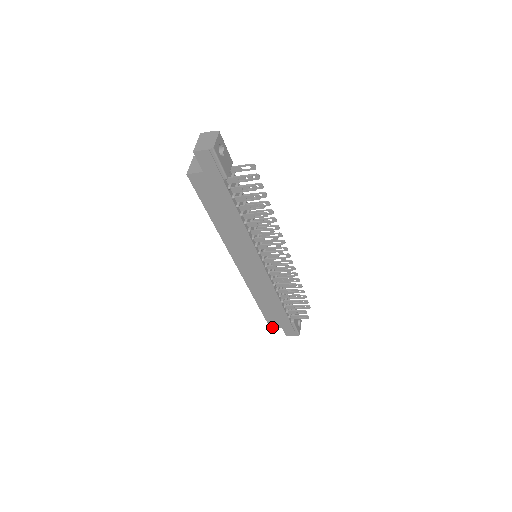
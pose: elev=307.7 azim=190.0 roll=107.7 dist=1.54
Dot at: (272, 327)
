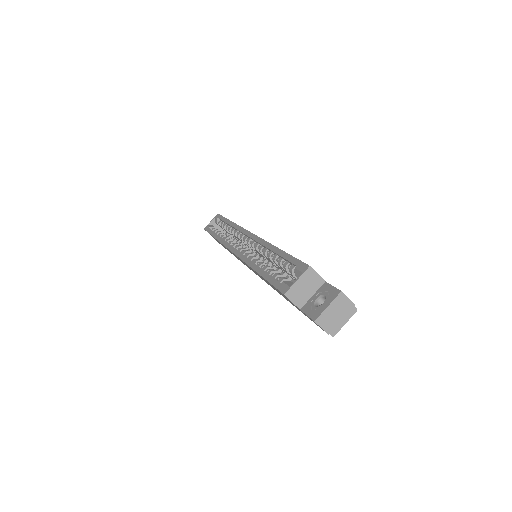
Dot at: occluded
